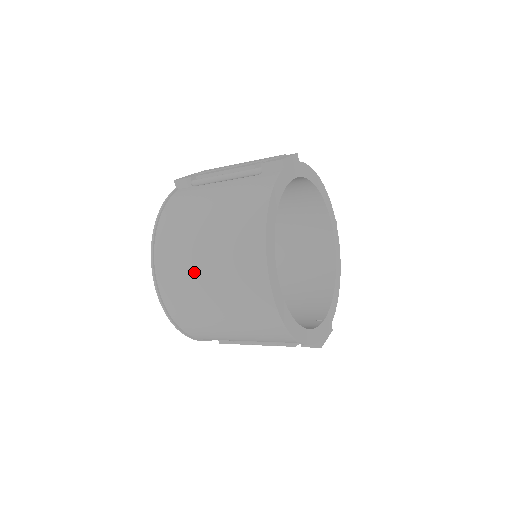
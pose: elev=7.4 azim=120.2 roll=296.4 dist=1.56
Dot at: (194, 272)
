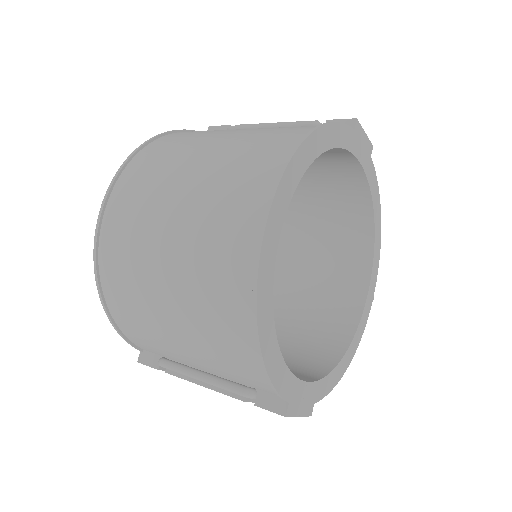
Dot at: (169, 182)
